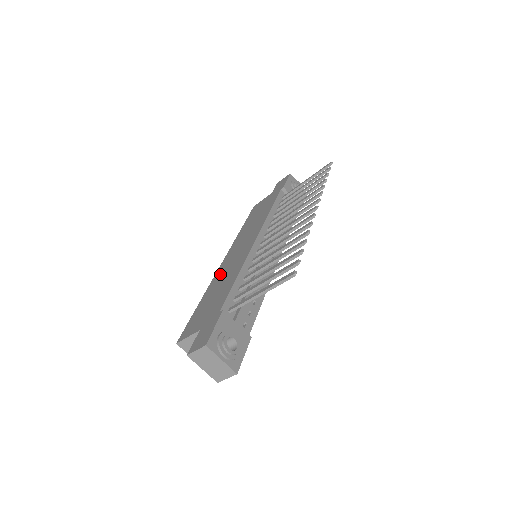
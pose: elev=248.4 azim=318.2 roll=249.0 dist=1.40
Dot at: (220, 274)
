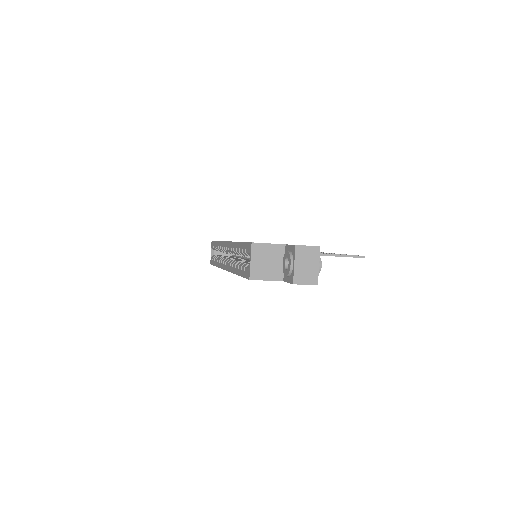
Dot at: occluded
